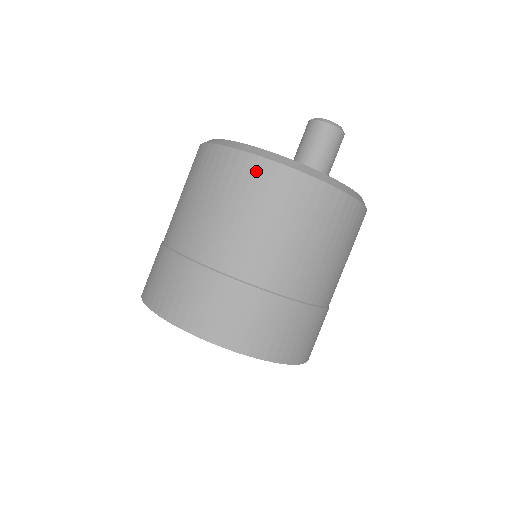
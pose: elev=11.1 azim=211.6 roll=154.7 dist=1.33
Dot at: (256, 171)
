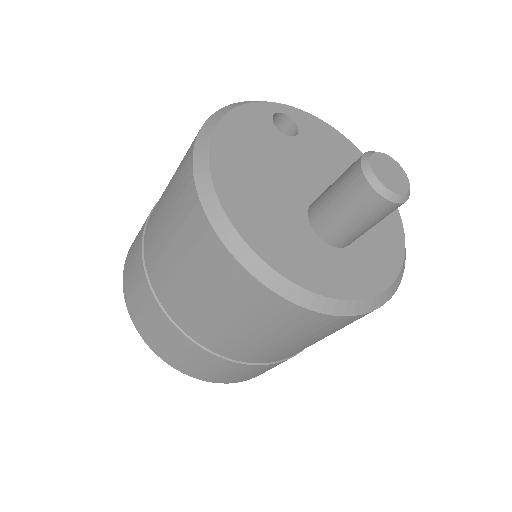
Dot at: (212, 251)
